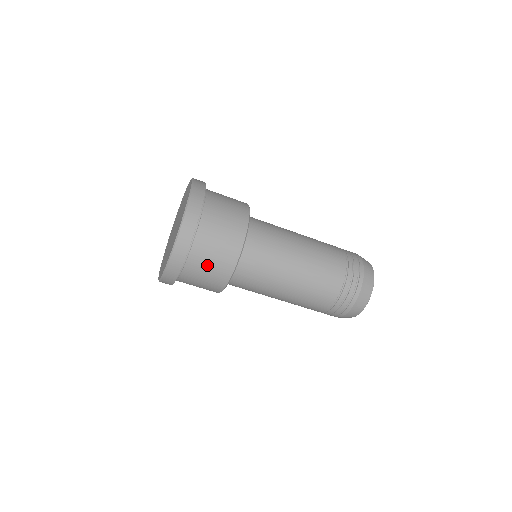
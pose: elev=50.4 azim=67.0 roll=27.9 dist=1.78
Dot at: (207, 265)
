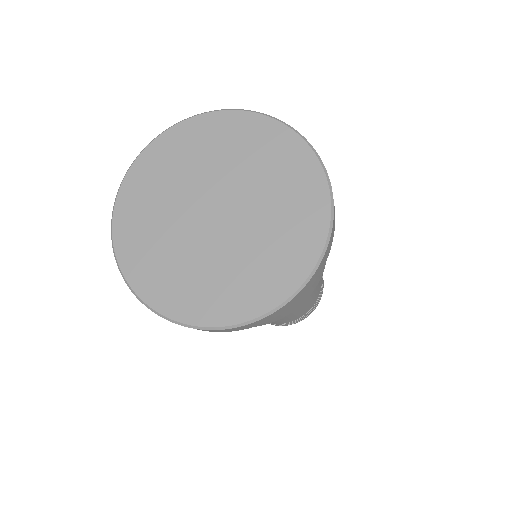
Dot at: occluded
